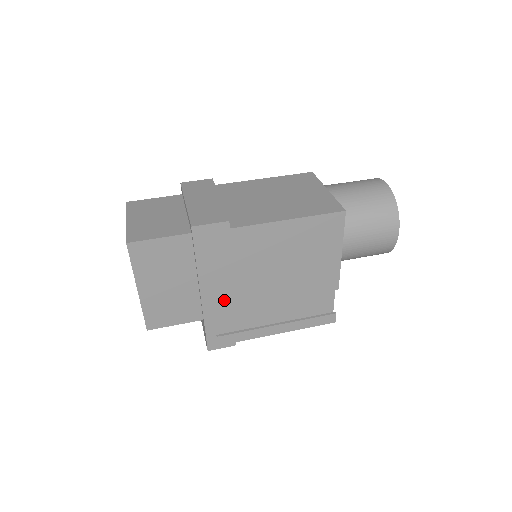
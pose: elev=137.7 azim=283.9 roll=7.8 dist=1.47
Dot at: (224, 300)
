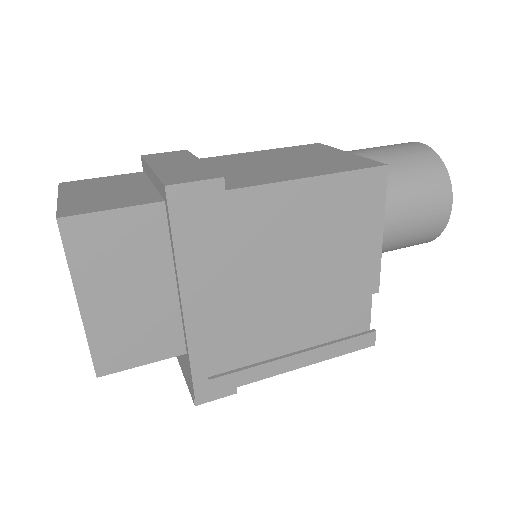
Dot at: (219, 316)
